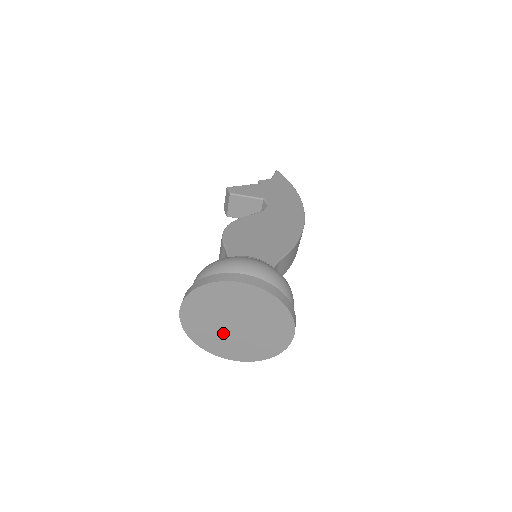
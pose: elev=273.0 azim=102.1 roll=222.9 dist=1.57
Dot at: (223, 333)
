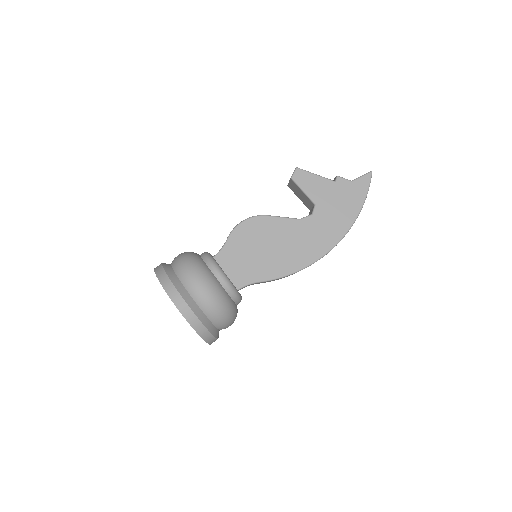
Dot at: occluded
